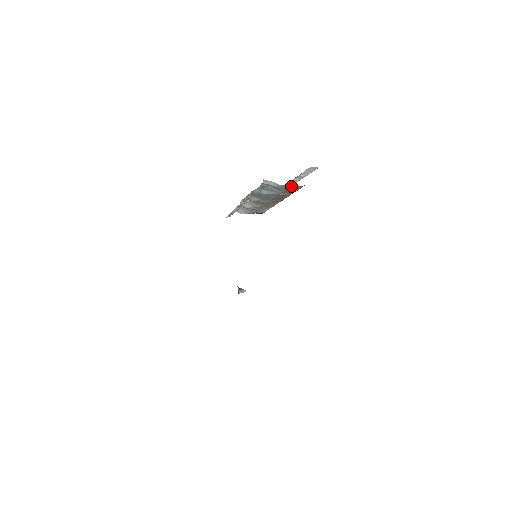
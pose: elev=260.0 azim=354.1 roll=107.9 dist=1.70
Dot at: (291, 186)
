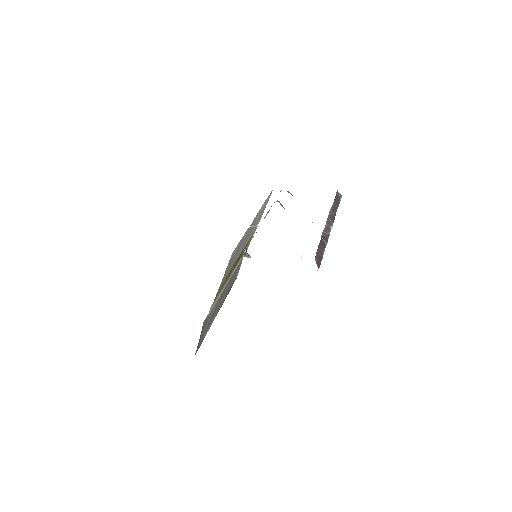
Dot at: occluded
